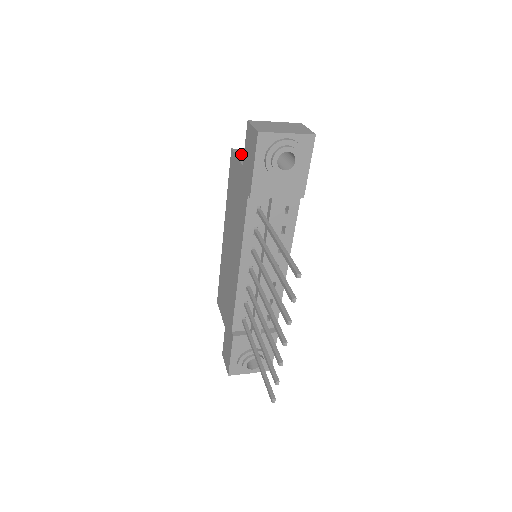
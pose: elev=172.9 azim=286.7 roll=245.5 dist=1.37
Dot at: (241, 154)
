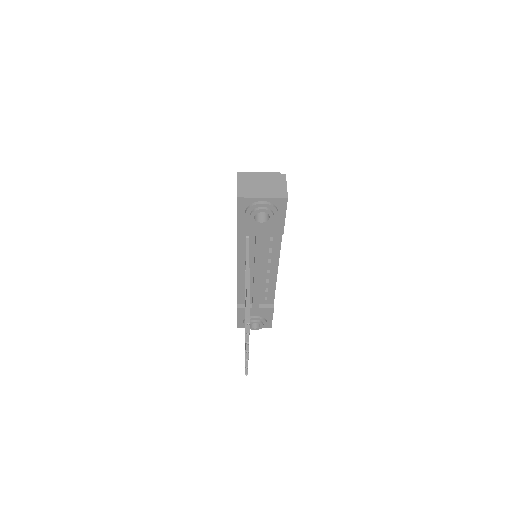
Dot at: occluded
